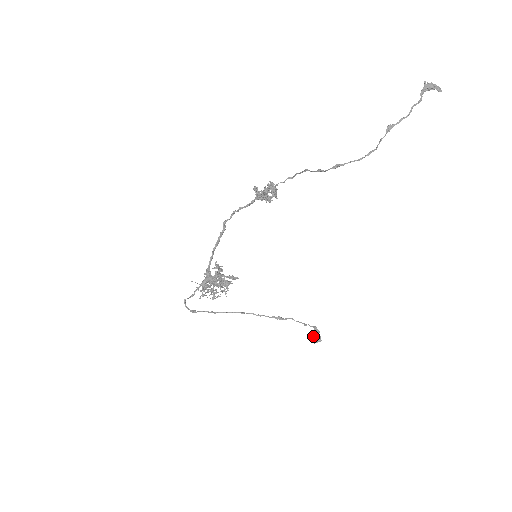
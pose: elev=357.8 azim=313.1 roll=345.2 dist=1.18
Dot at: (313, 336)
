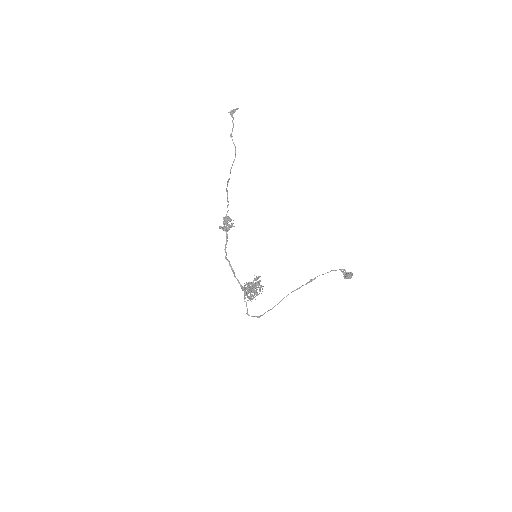
Dot at: (345, 275)
